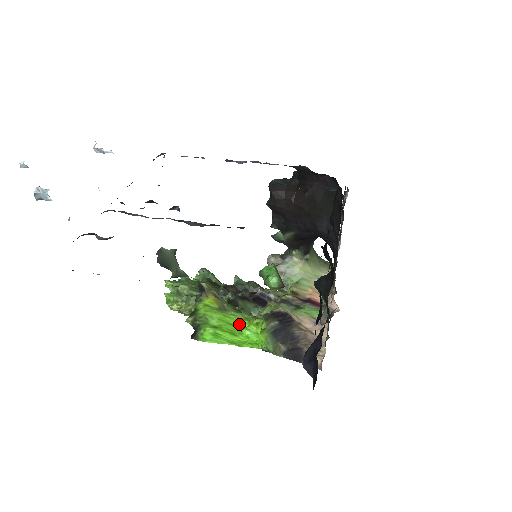
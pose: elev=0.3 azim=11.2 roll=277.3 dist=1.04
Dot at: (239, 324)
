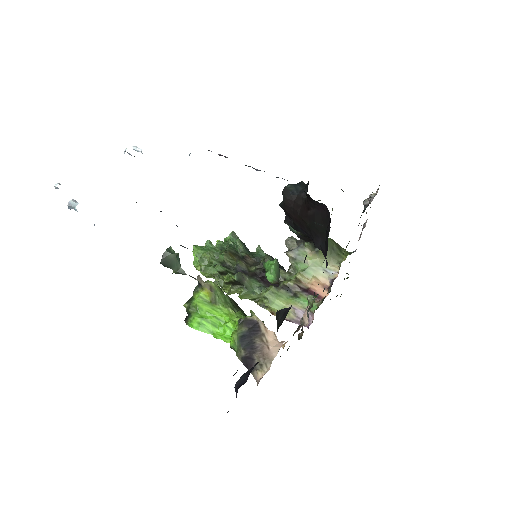
Dot at: (222, 318)
